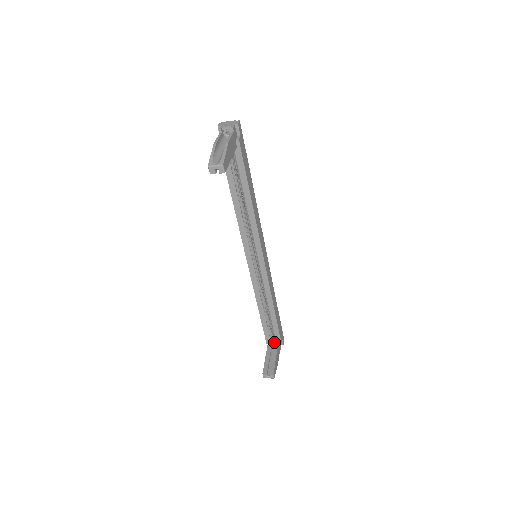
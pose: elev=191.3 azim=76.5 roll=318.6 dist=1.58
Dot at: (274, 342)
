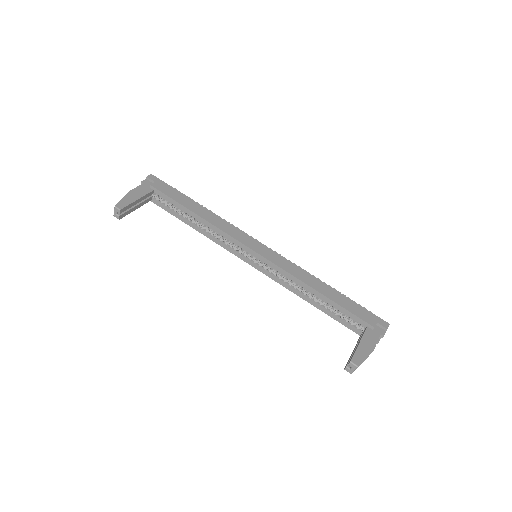
Dot at: (364, 330)
